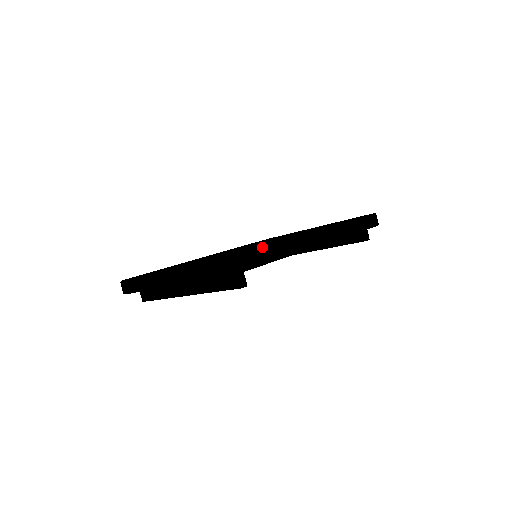
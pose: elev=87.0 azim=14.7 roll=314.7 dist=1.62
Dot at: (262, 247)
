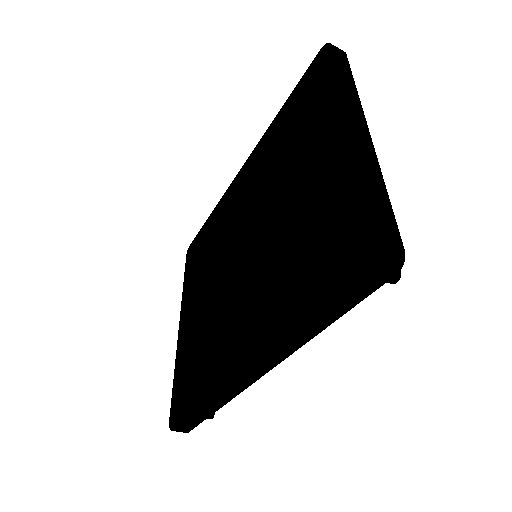
Dot at: (188, 415)
